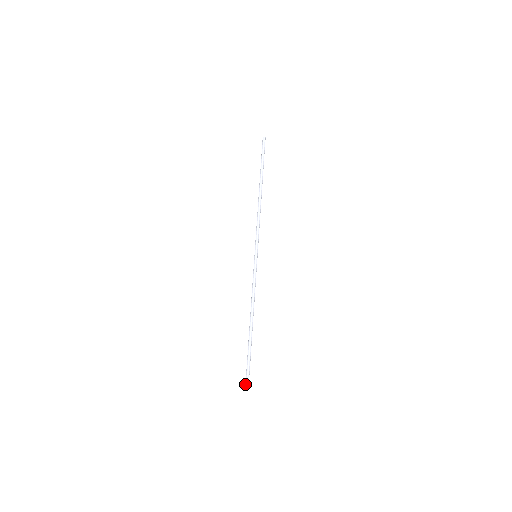
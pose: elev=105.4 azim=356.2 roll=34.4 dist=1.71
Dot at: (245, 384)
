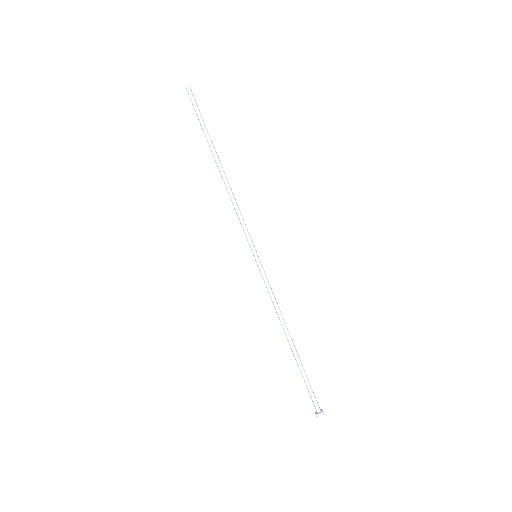
Dot at: (319, 413)
